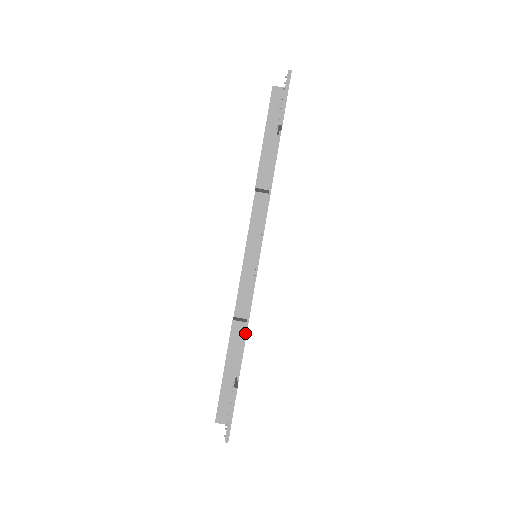
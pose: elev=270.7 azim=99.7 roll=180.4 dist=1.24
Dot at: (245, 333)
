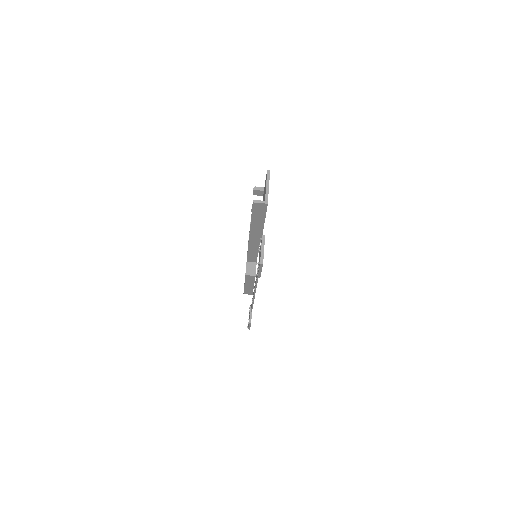
Dot at: (252, 304)
